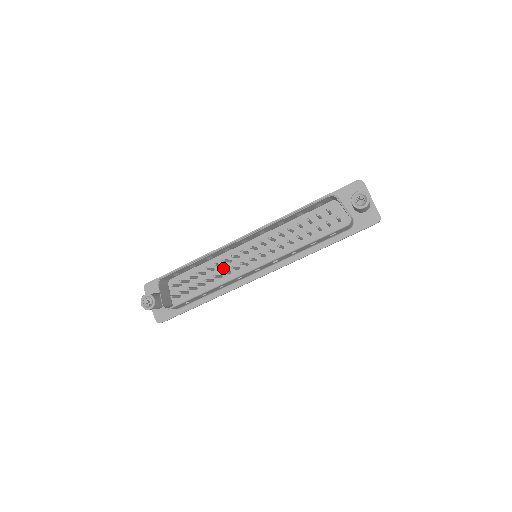
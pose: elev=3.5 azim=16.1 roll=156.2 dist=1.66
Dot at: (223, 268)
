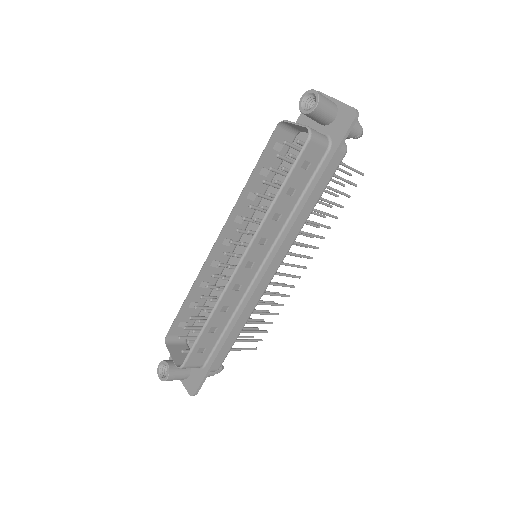
Dot at: occluded
